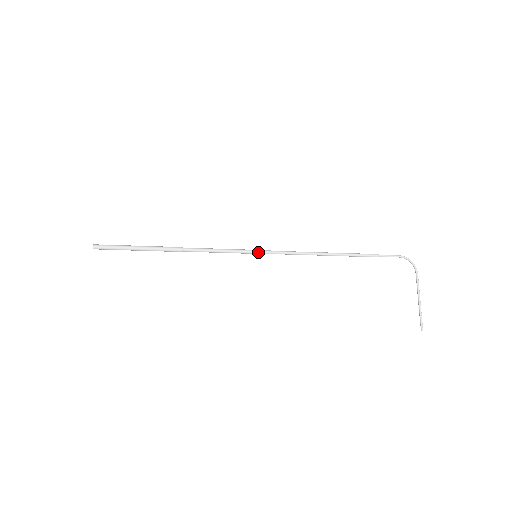
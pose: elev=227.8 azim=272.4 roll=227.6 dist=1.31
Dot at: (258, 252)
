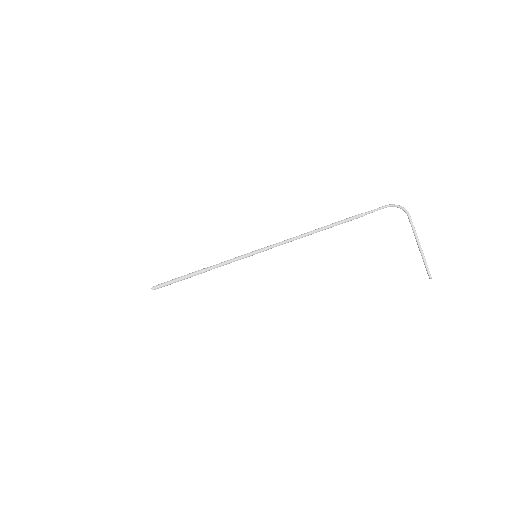
Dot at: (256, 252)
